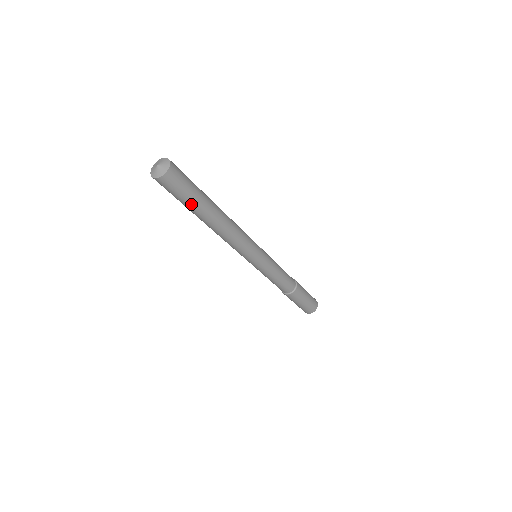
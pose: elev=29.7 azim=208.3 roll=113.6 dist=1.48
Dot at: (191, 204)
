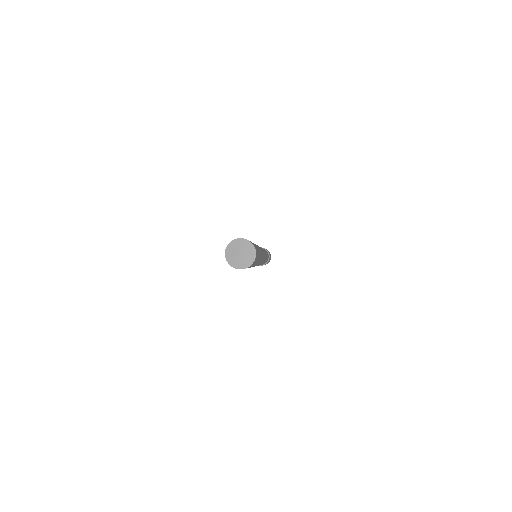
Dot at: occluded
